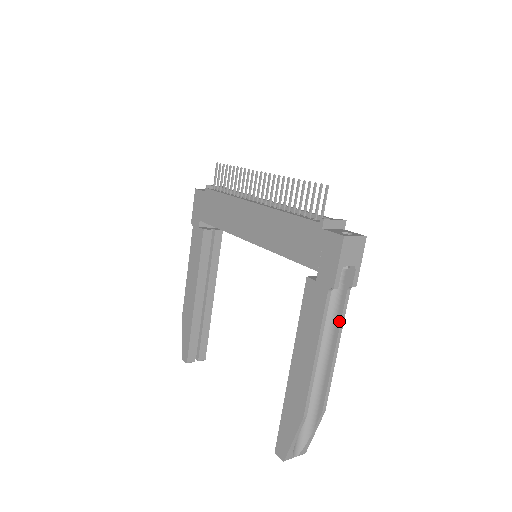
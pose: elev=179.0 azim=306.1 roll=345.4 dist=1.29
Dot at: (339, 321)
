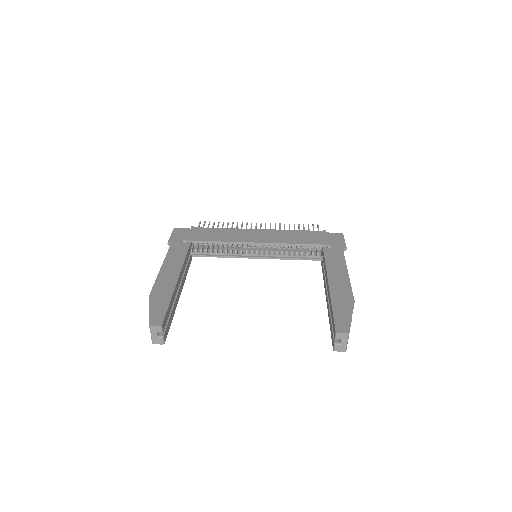
Dot at: occluded
